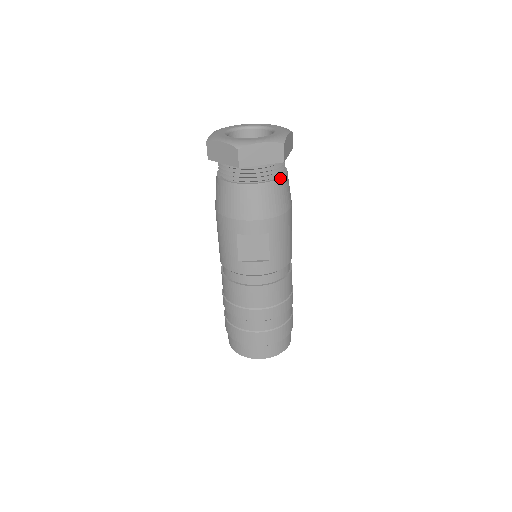
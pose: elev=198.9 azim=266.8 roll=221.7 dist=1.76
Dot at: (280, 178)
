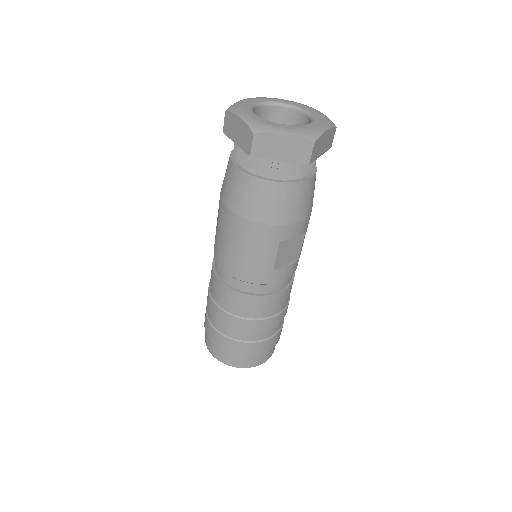
Dot at: (315, 165)
